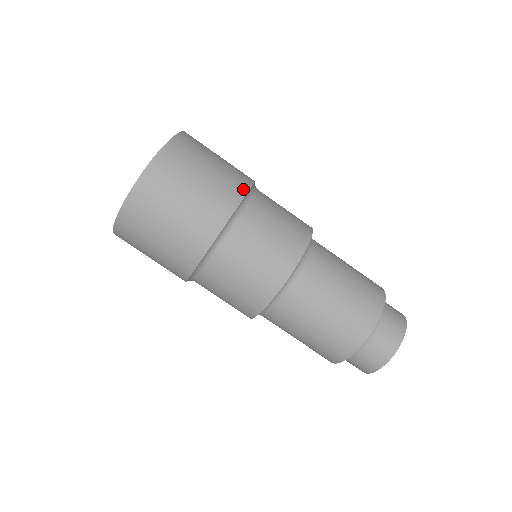
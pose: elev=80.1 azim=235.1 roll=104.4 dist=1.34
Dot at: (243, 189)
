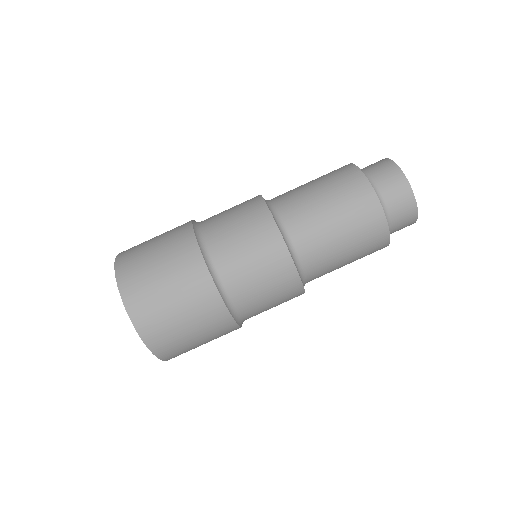
Dot at: (190, 236)
